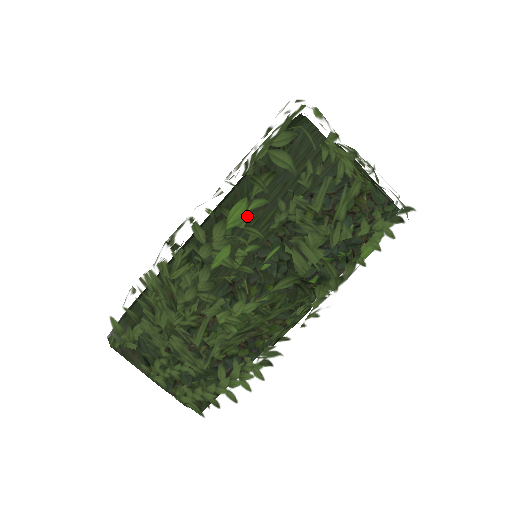
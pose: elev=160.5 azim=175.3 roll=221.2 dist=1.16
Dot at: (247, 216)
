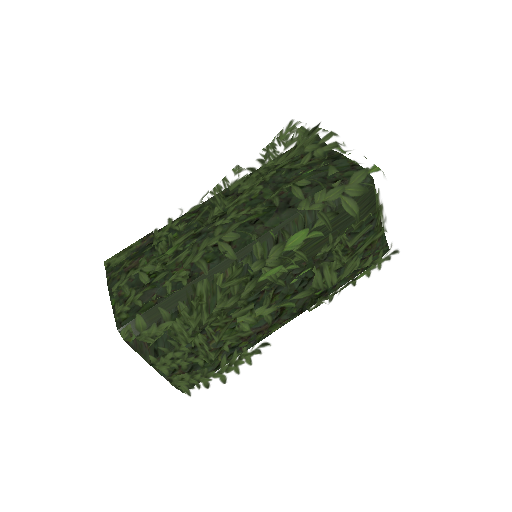
Dot at: (304, 244)
